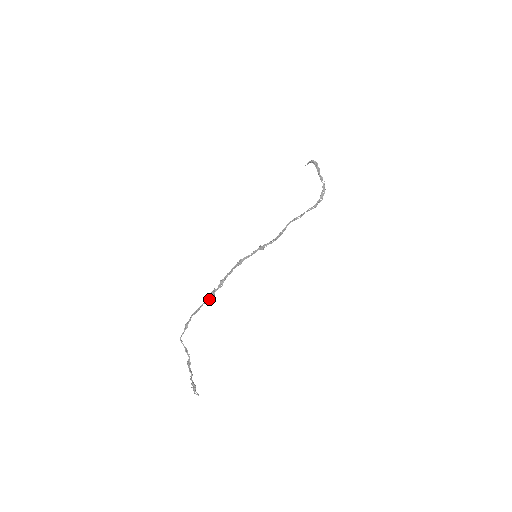
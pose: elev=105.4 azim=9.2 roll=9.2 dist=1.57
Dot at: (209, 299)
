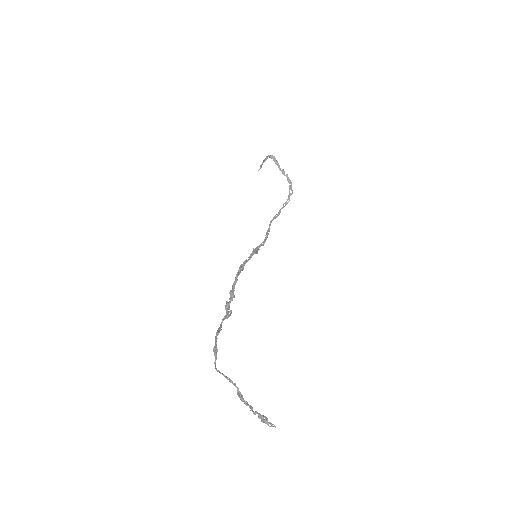
Dot at: (226, 315)
